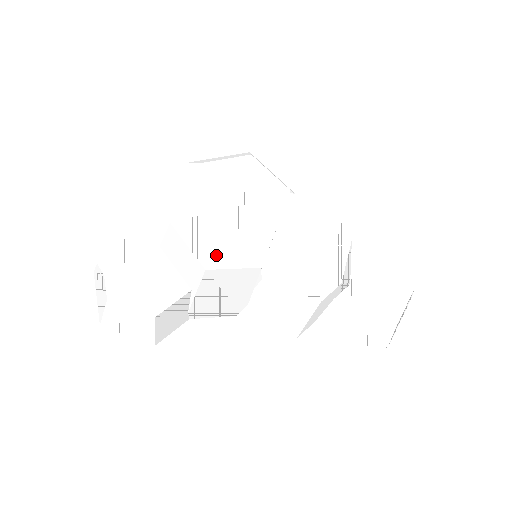
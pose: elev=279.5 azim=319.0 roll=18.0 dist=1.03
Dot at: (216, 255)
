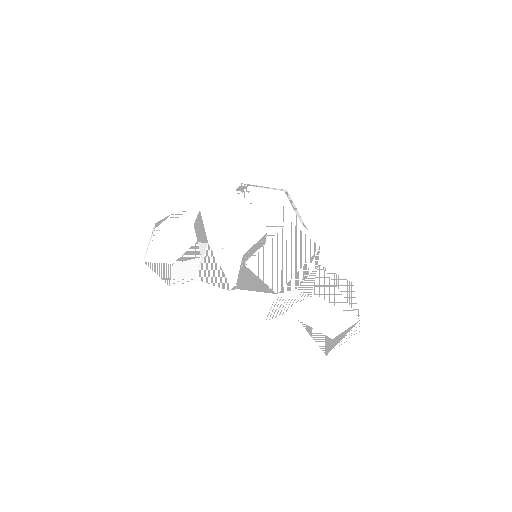
Dot at: (218, 237)
